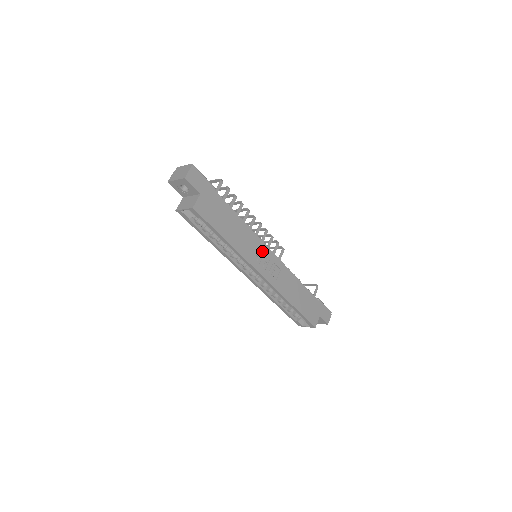
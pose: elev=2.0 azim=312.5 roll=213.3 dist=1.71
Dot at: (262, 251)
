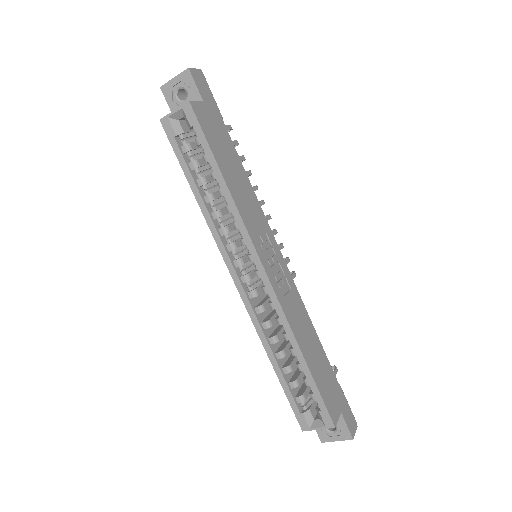
Dot at: (268, 241)
